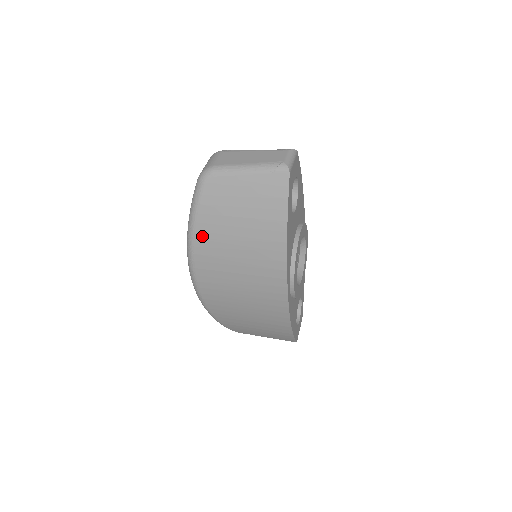
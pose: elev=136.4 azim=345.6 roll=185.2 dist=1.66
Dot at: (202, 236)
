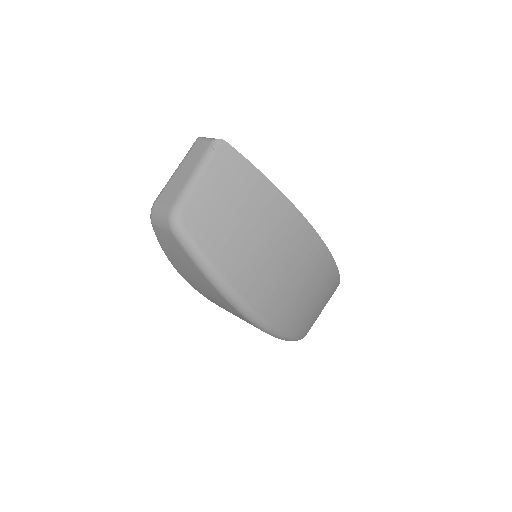
Dot at: (227, 267)
